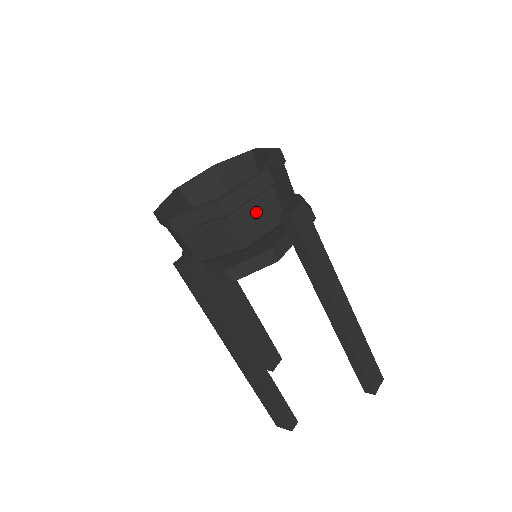
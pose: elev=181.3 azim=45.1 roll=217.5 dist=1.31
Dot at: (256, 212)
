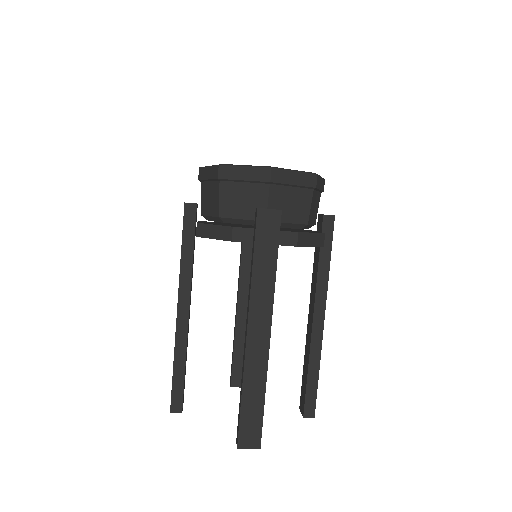
Dot at: (315, 203)
